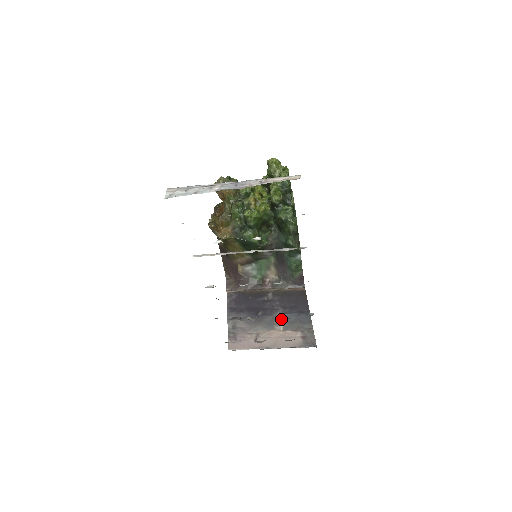
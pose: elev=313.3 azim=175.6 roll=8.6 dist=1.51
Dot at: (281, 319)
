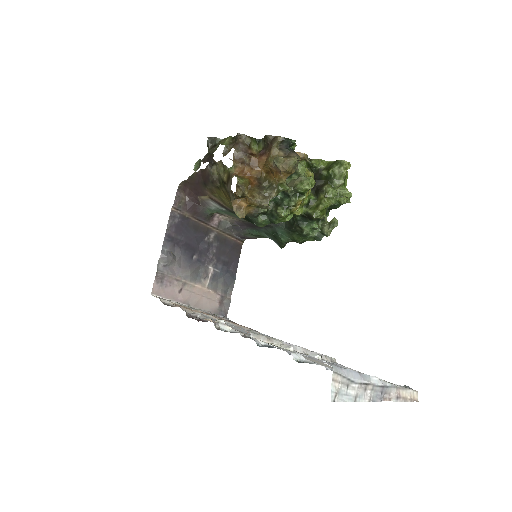
Dot at: (211, 273)
